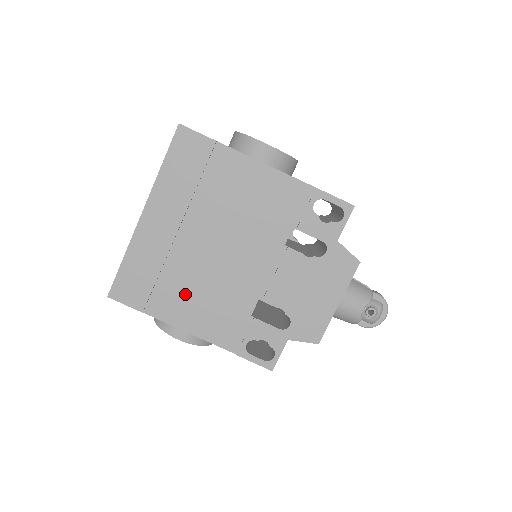
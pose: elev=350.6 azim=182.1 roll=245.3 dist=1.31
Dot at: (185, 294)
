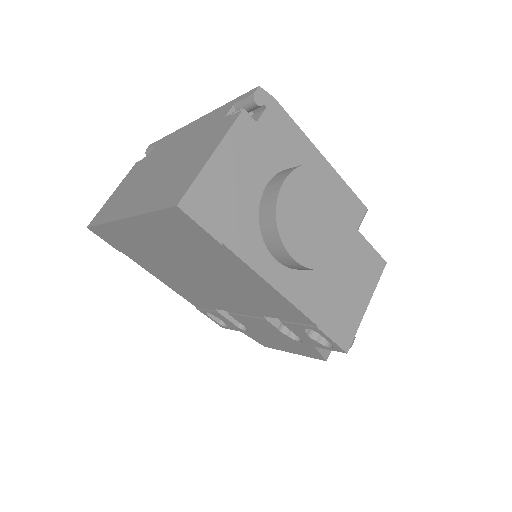
Dot at: (160, 270)
